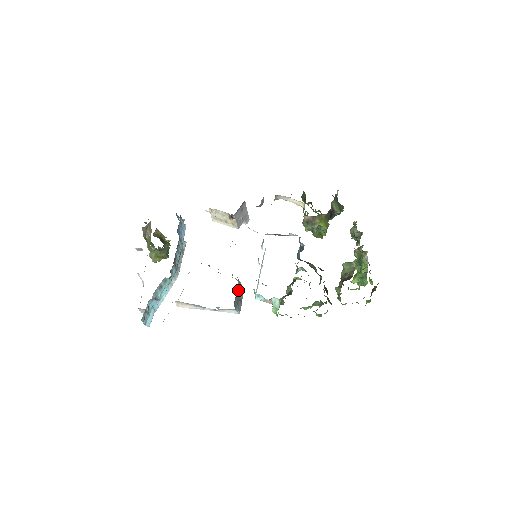
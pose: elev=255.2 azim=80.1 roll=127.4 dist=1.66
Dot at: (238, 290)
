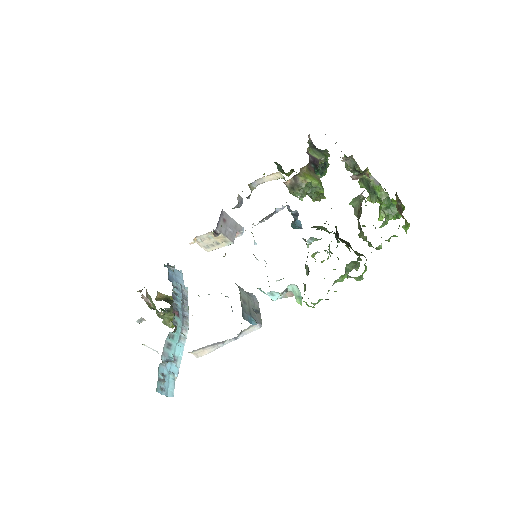
Dot at: (246, 301)
